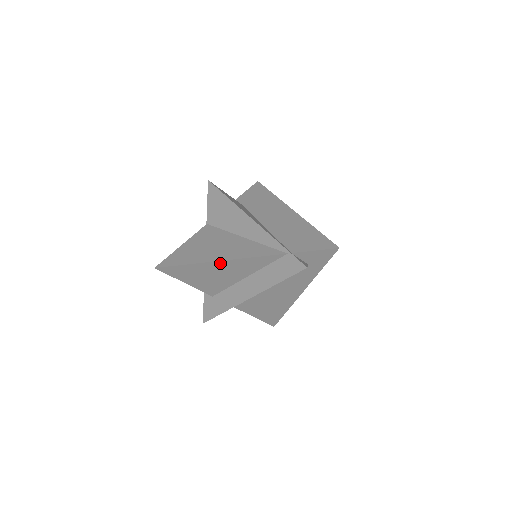
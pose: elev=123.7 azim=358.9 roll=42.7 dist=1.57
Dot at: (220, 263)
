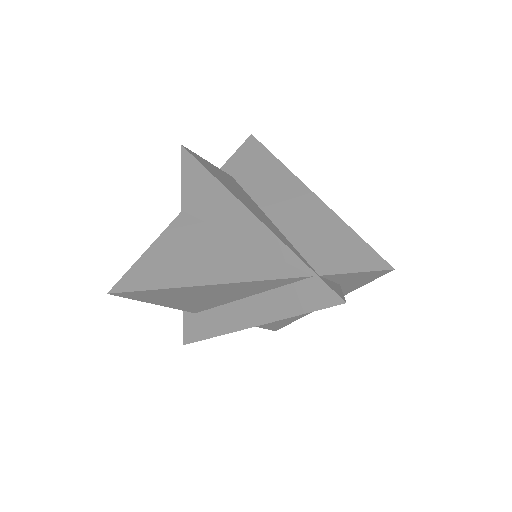
Dot at: (208, 287)
